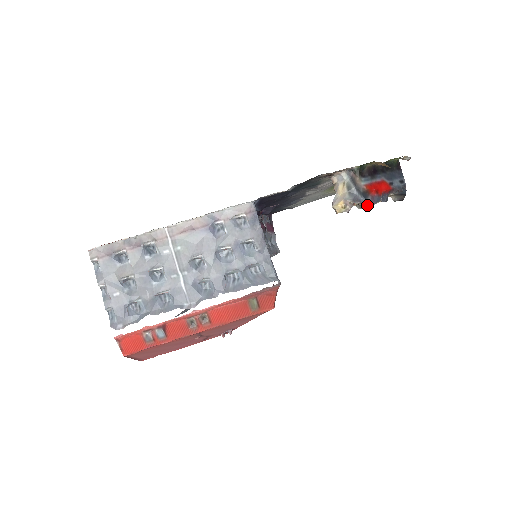
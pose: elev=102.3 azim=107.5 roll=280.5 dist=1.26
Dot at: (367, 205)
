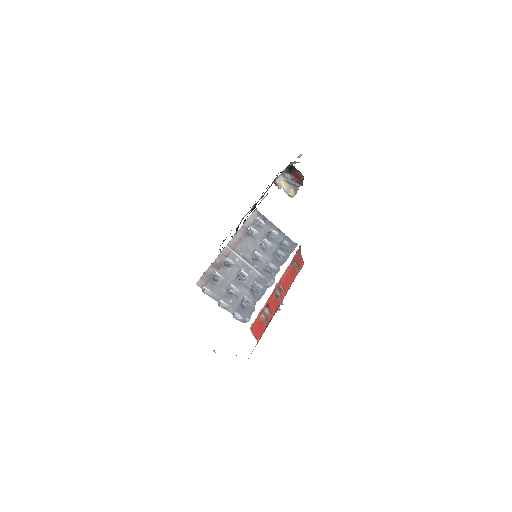
Dot at: (298, 189)
